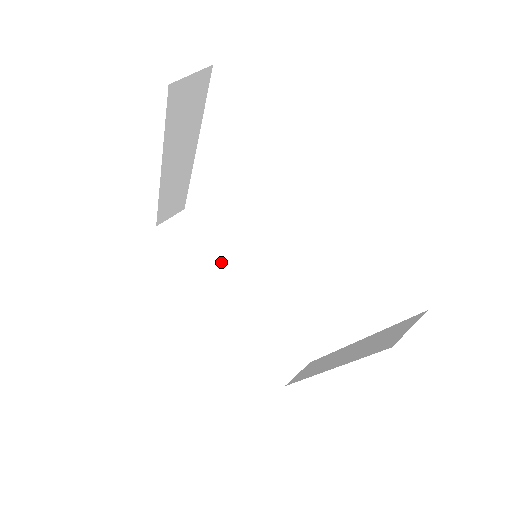
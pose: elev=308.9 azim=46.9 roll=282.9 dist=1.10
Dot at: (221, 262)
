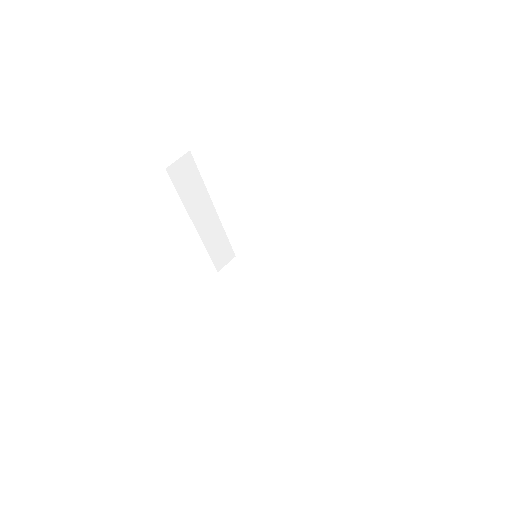
Dot at: (205, 196)
